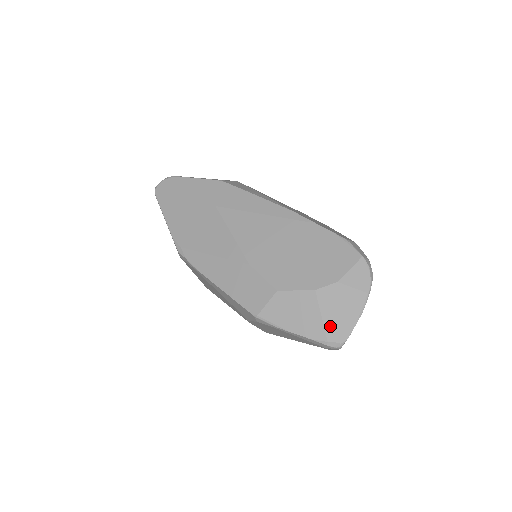
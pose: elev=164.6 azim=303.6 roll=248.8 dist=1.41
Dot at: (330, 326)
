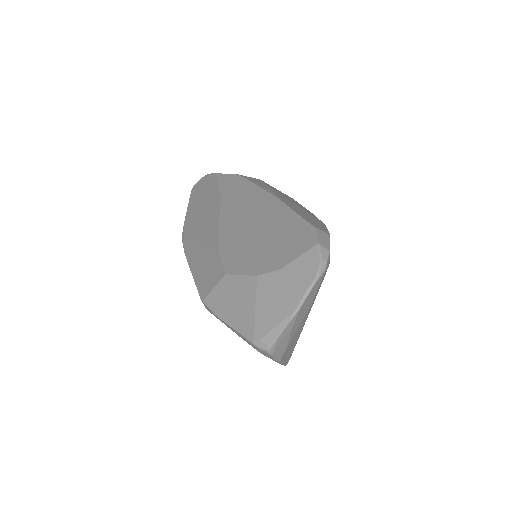
Dot at: (261, 320)
